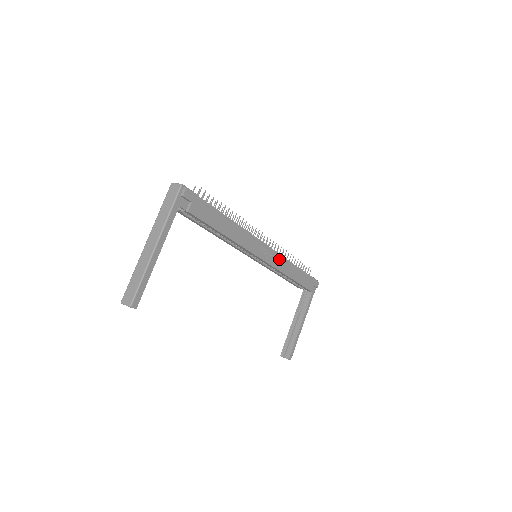
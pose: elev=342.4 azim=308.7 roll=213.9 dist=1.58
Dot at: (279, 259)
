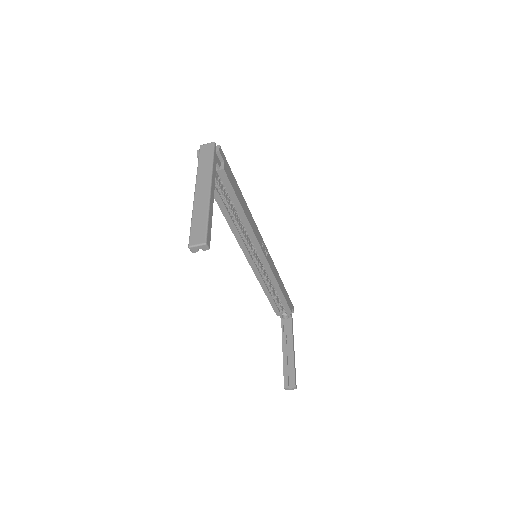
Dot at: (272, 264)
